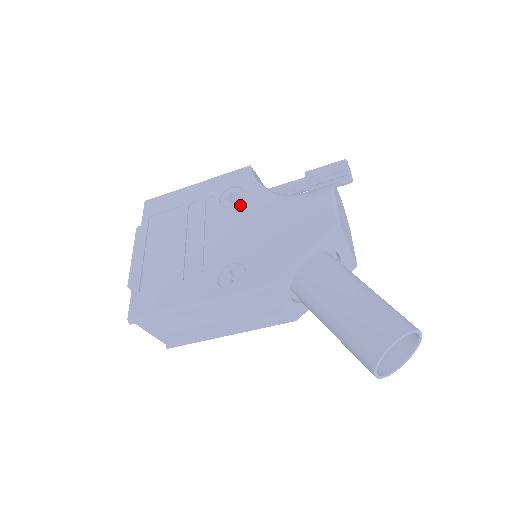
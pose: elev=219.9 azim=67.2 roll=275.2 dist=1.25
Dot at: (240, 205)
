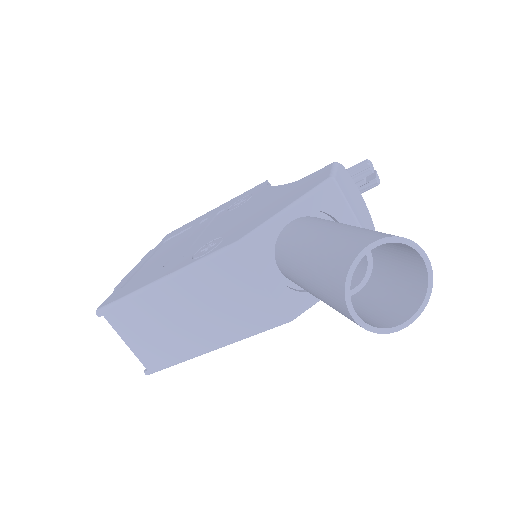
Dot at: (244, 204)
